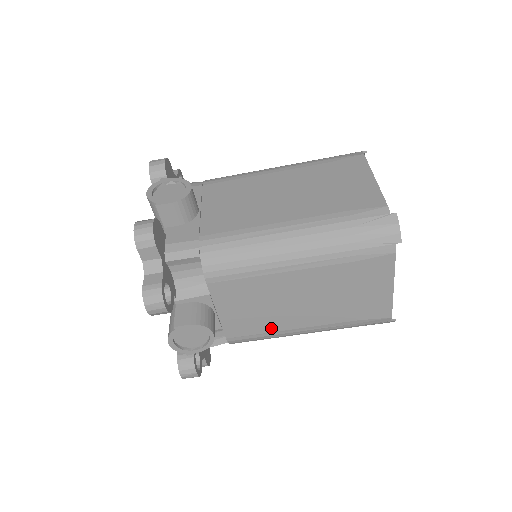
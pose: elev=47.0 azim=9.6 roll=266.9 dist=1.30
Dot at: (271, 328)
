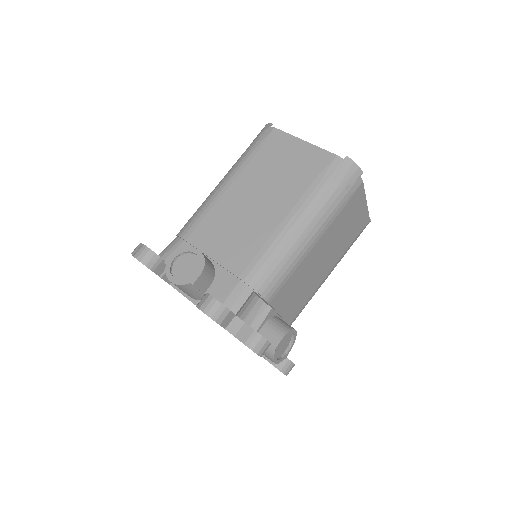
Dot at: (311, 293)
